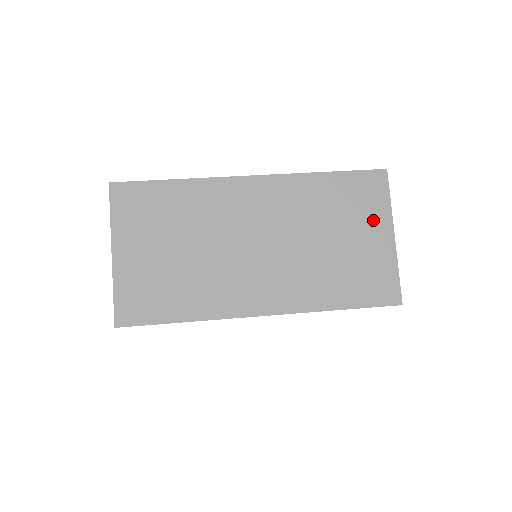
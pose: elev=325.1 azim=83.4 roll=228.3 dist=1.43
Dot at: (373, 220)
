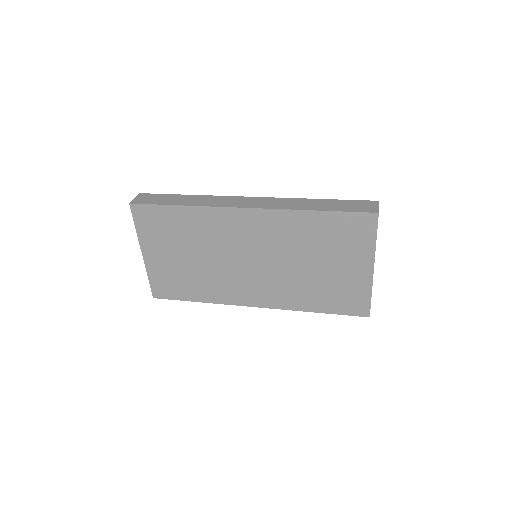
Dot at: (355, 255)
